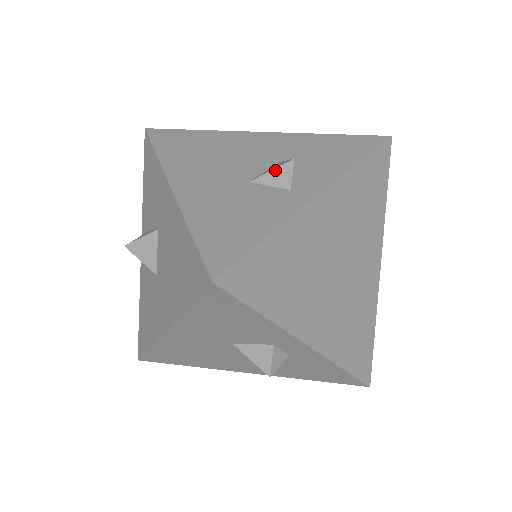
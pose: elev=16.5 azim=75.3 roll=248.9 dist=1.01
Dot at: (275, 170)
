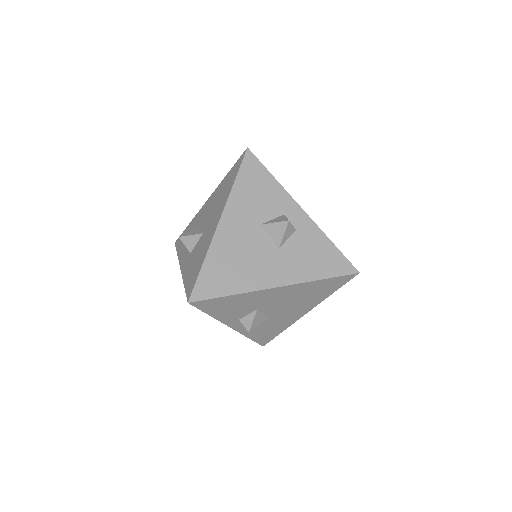
Dot at: occluded
